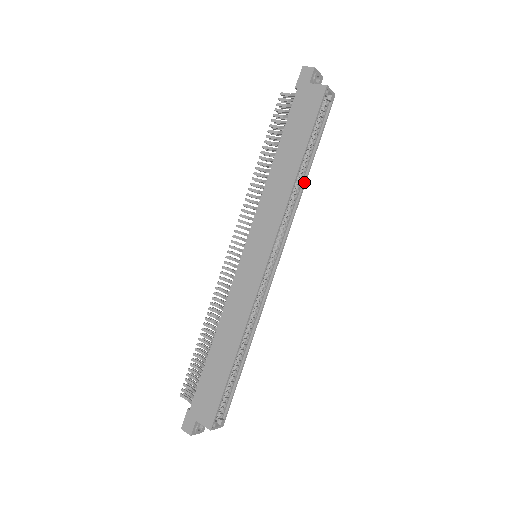
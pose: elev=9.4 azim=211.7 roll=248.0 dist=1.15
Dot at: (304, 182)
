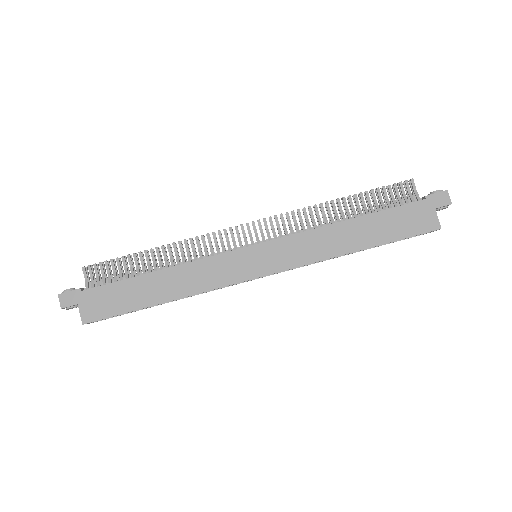
Dot at: occluded
